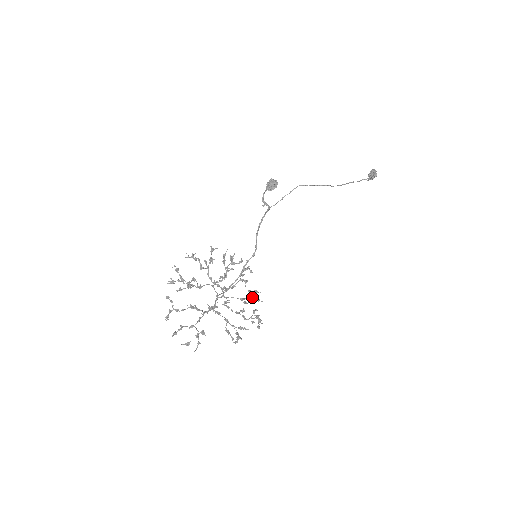
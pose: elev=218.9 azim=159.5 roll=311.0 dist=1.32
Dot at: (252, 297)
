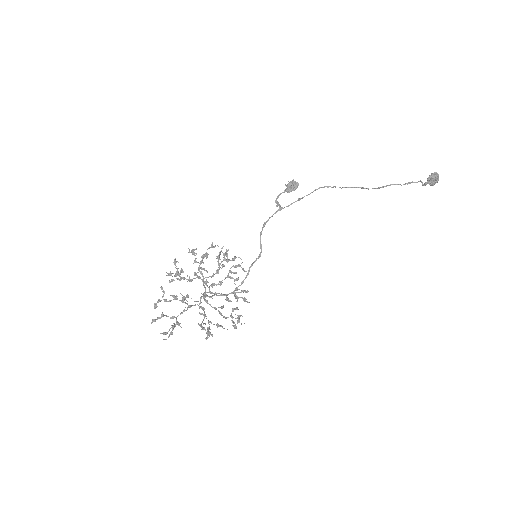
Dot at: (236, 295)
